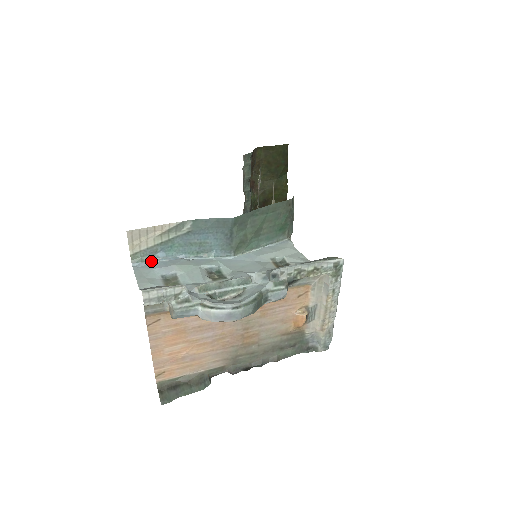
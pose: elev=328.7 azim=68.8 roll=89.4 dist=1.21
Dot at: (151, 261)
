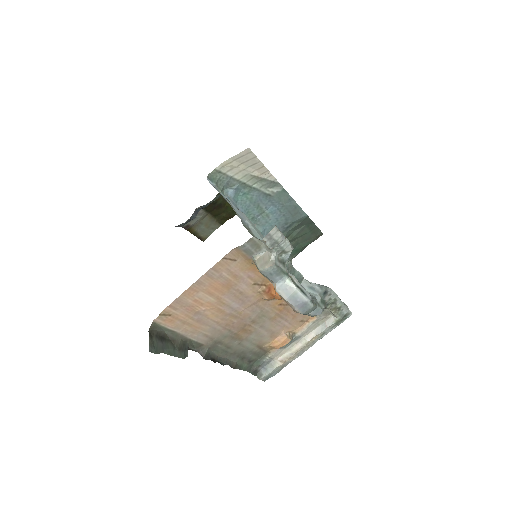
Dot at: (221, 191)
